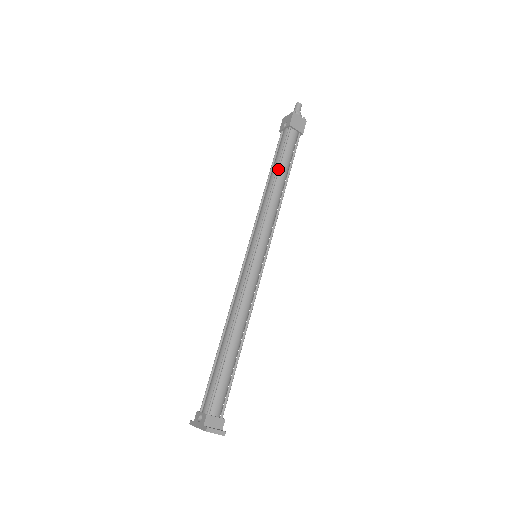
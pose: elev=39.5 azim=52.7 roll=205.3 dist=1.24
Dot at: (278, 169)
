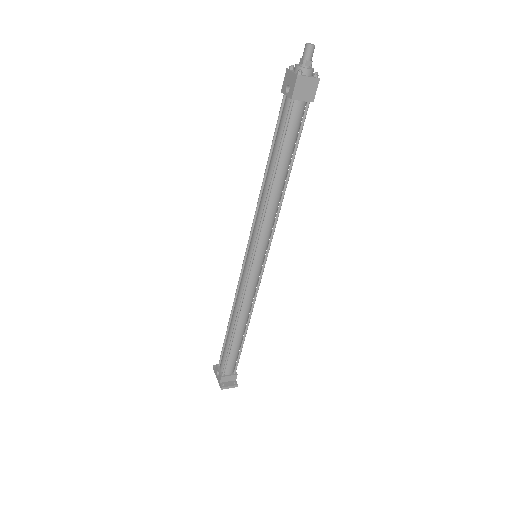
Dot at: (276, 166)
